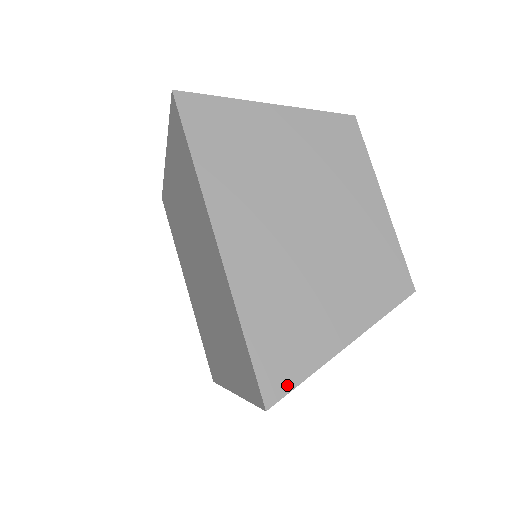
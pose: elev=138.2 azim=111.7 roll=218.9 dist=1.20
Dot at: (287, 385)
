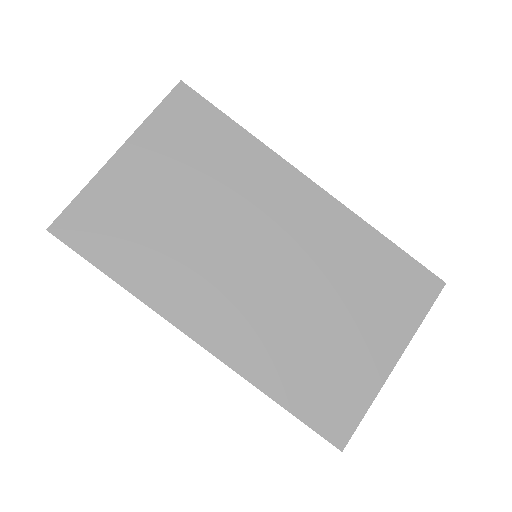
Dot at: occluded
